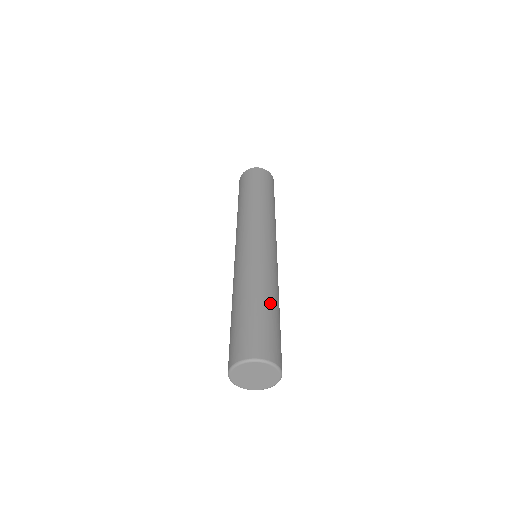
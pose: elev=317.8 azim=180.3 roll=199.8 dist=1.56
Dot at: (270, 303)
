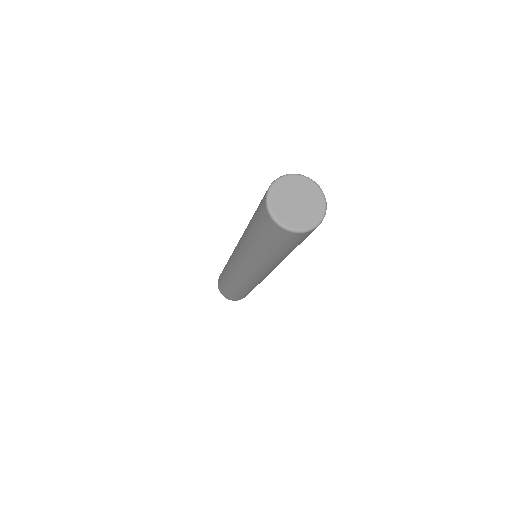
Dot at: occluded
